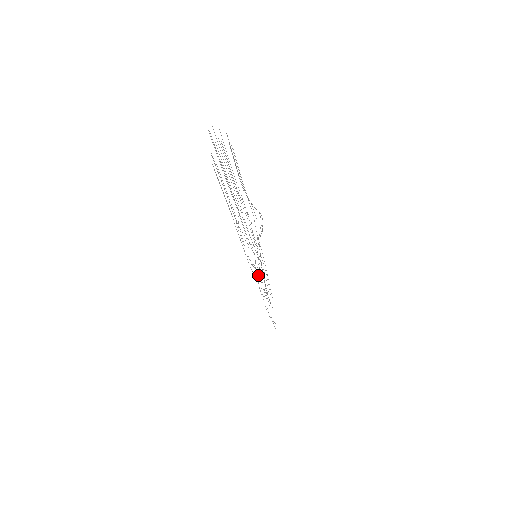
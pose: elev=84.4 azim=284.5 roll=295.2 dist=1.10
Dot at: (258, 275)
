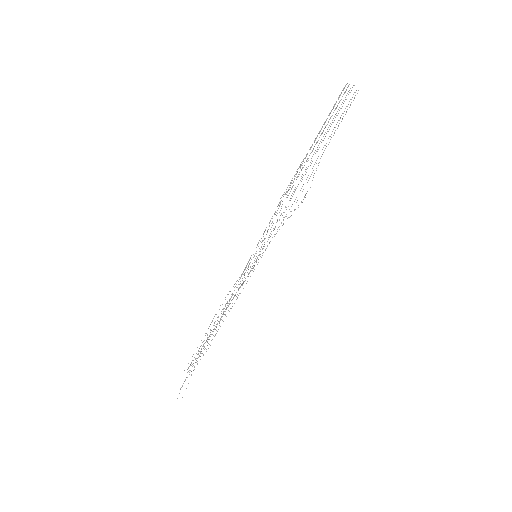
Dot at: occluded
